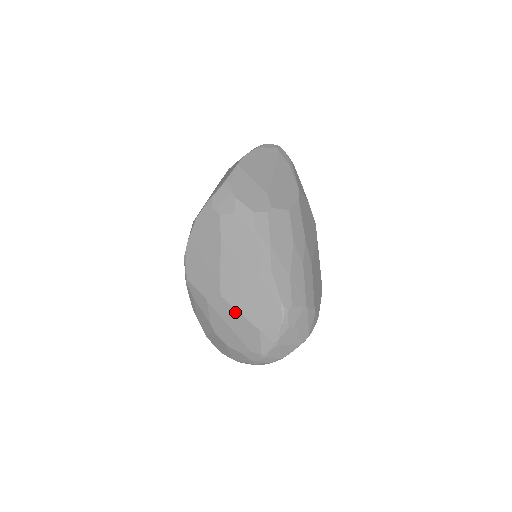
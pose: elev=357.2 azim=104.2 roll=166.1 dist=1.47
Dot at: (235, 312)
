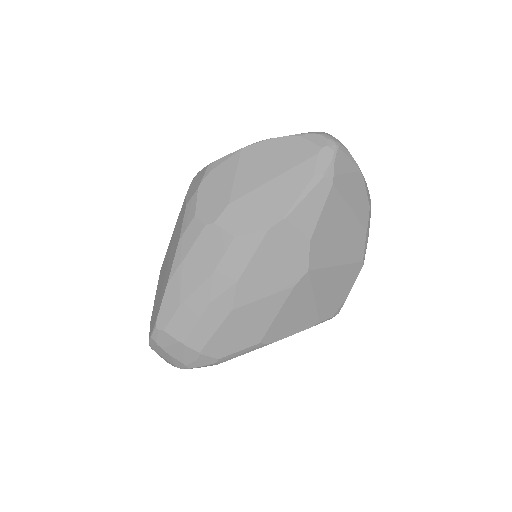
Dot at: occluded
